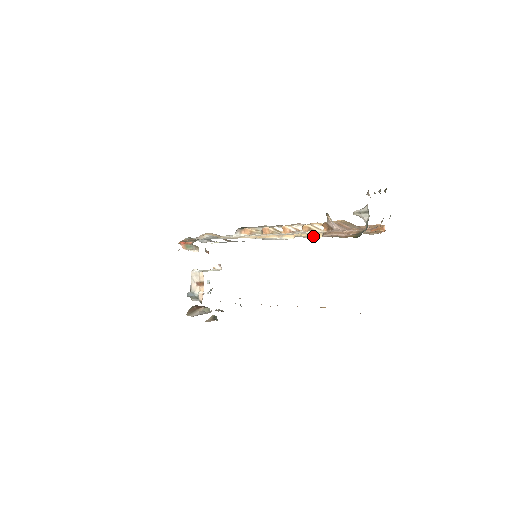
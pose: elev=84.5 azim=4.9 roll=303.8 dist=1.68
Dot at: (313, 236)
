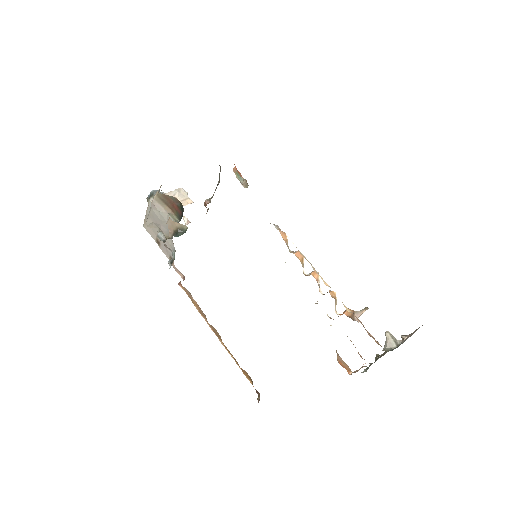
Dot at: (343, 304)
